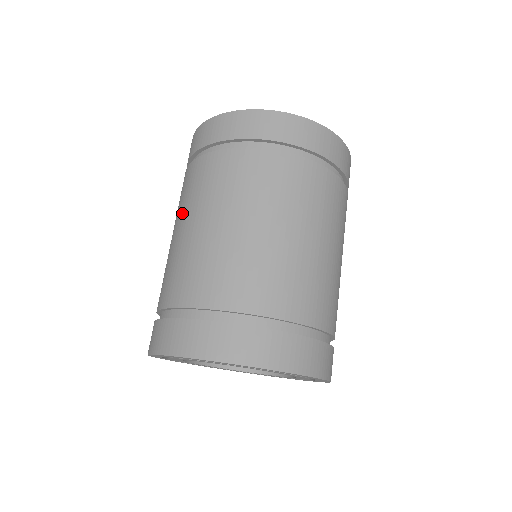
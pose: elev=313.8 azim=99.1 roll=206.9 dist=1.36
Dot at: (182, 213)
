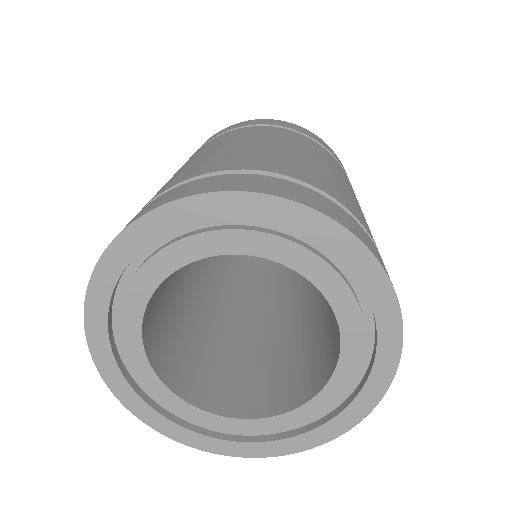
Dot at: occluded
